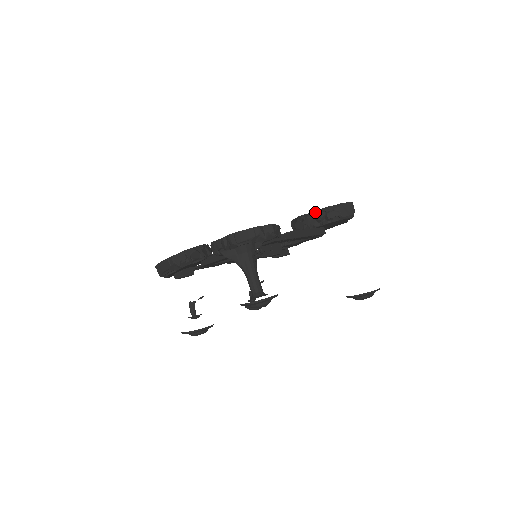
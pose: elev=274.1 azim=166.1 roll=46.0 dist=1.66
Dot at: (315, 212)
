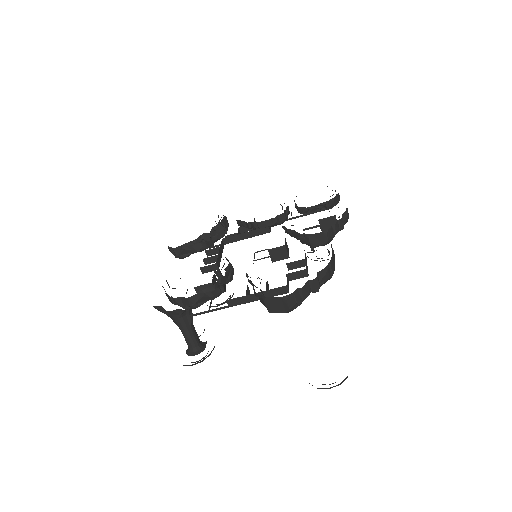
Dot at: (252, 284)
